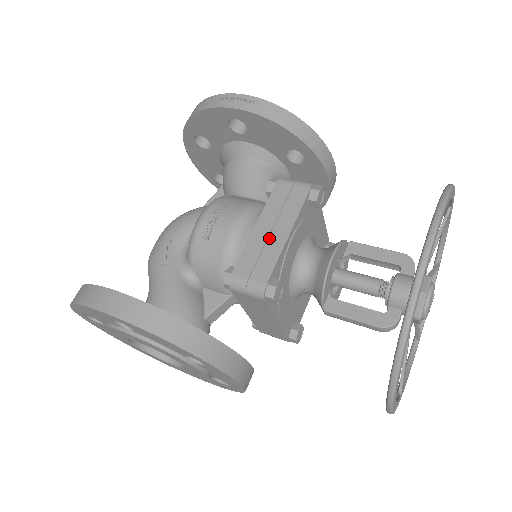
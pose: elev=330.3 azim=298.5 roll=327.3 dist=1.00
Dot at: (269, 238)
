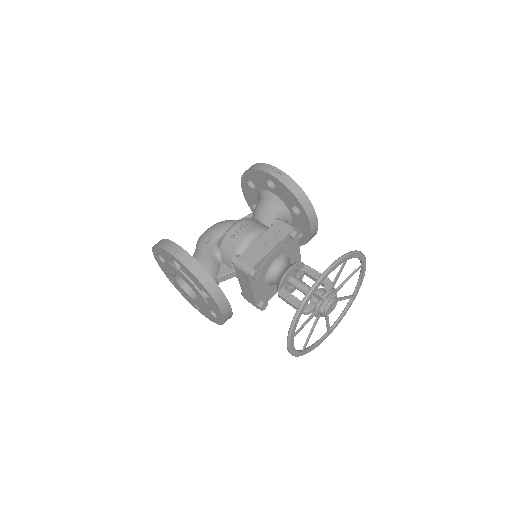
Dot at: (262, 247)
